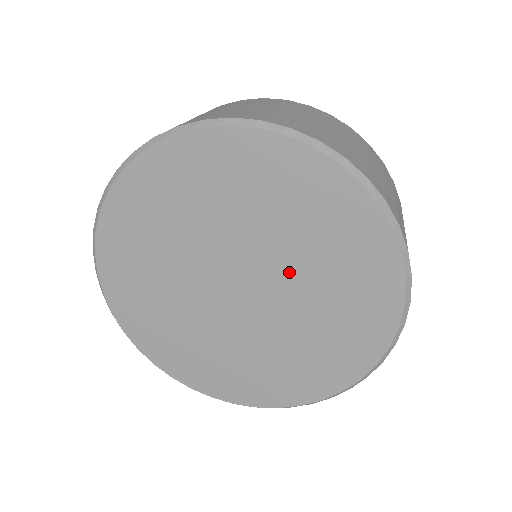
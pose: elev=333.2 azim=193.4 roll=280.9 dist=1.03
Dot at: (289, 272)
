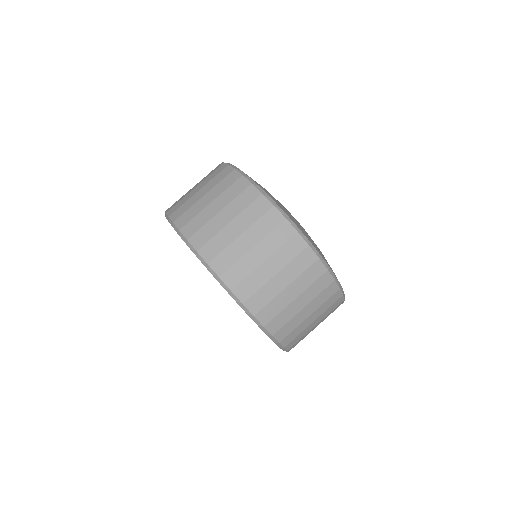
Dot at: occluded
